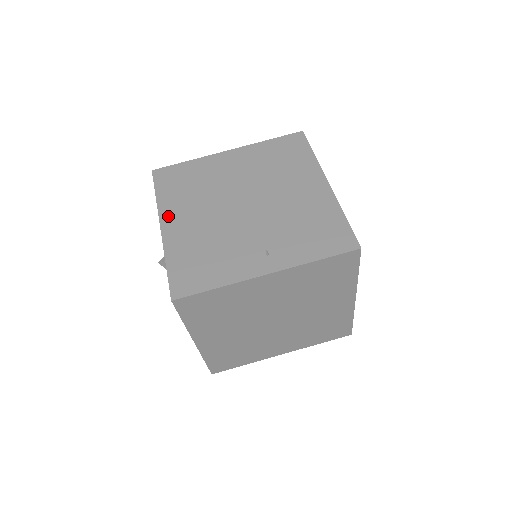
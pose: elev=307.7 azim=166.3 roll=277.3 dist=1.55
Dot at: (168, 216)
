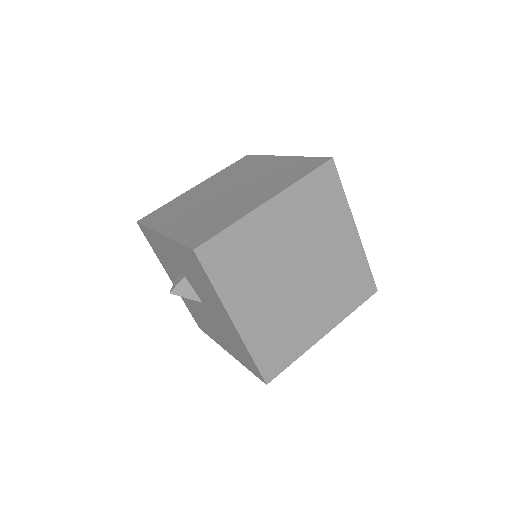
Dot at: (164, 227)
